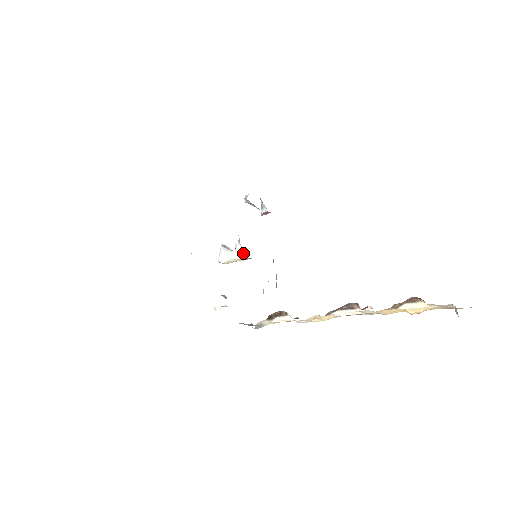
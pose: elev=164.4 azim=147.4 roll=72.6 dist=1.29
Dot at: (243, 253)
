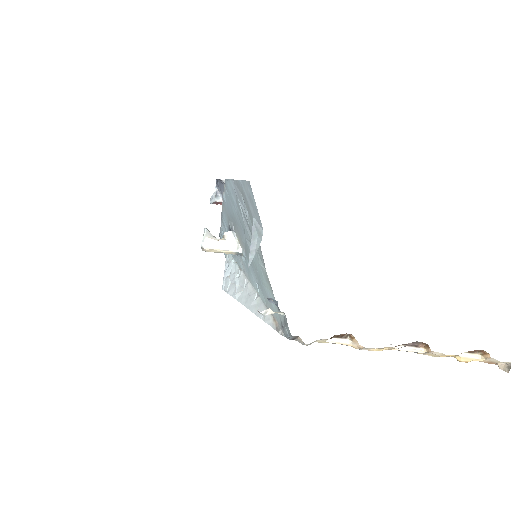
Dot at: (238, 247)
